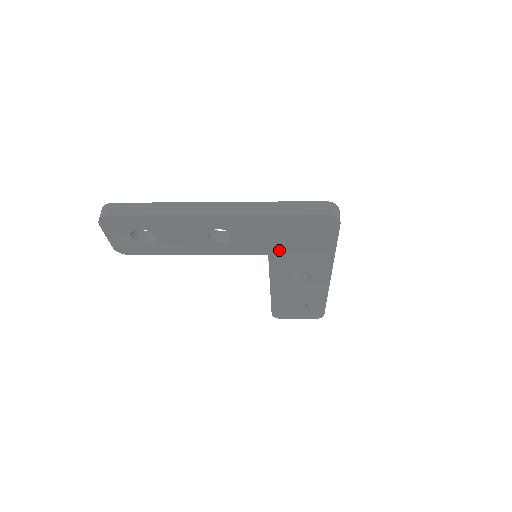
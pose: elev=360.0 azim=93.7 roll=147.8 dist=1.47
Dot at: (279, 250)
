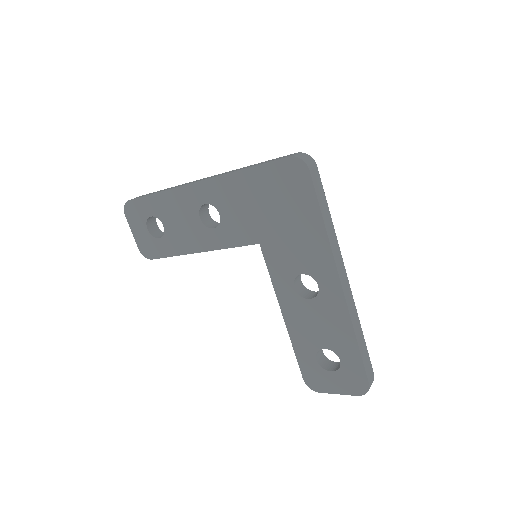
Dot at: (267, 233)
